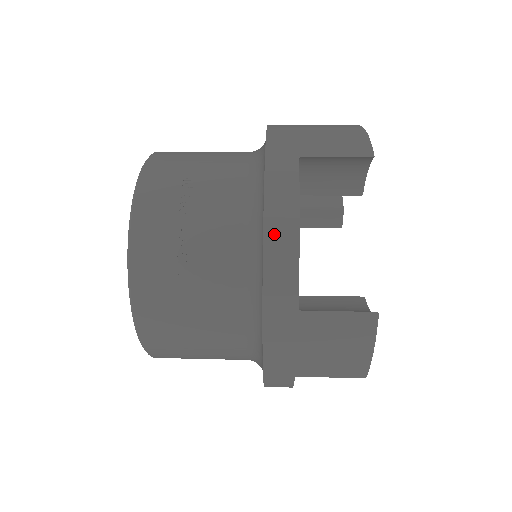
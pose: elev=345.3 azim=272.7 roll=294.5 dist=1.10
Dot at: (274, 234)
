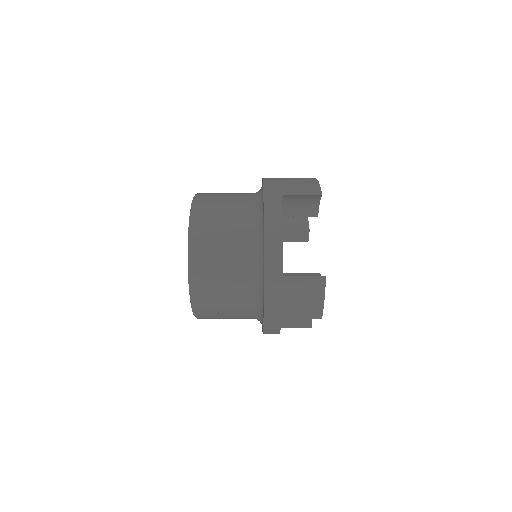
Dot at: occluded
